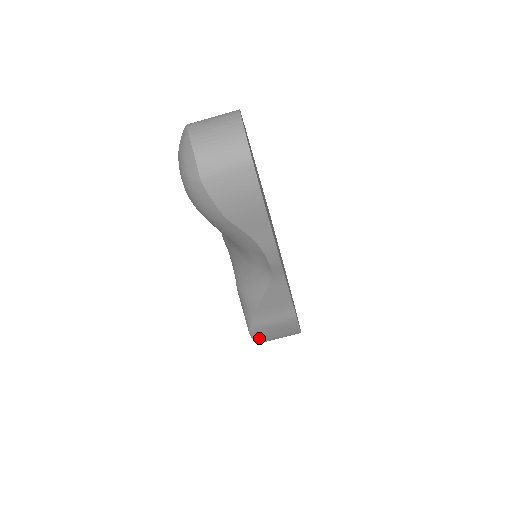
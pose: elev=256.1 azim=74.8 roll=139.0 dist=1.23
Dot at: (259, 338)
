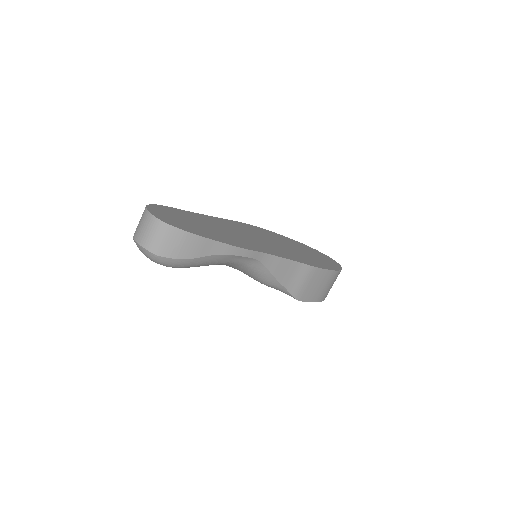
Dot at: (312, 298)
